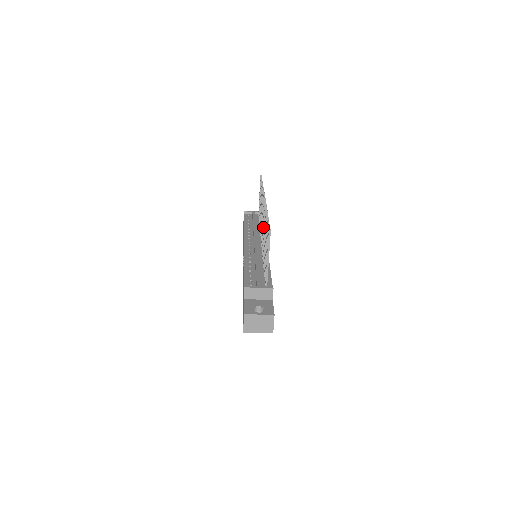
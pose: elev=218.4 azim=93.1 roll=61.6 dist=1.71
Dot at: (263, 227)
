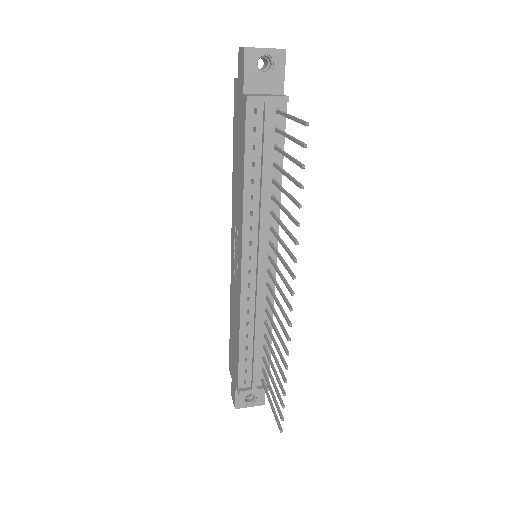
Dot at: (276, 318)
